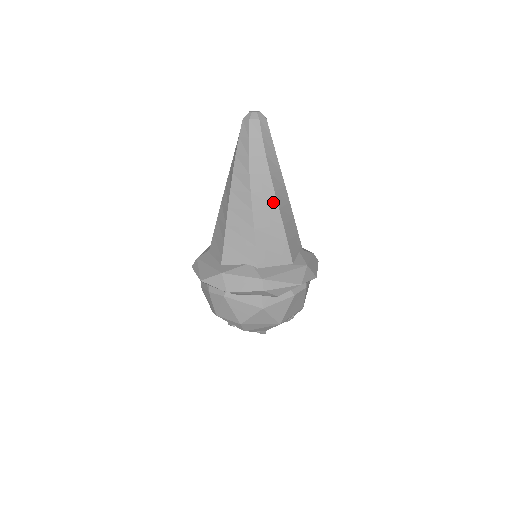
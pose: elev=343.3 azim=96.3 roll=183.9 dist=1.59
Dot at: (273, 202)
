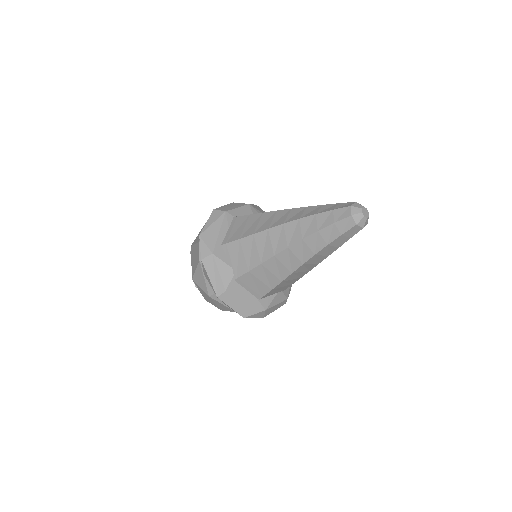
Dot at: occluded
